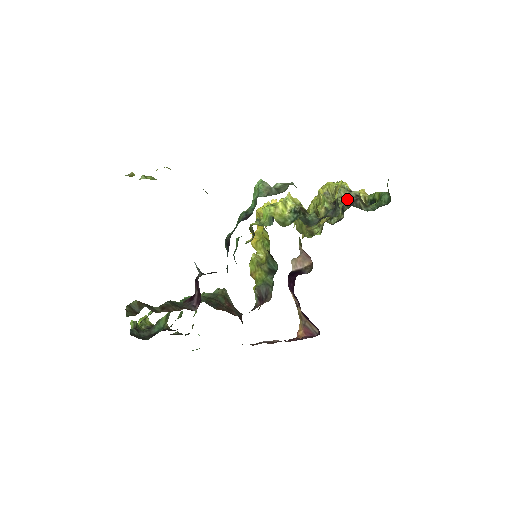
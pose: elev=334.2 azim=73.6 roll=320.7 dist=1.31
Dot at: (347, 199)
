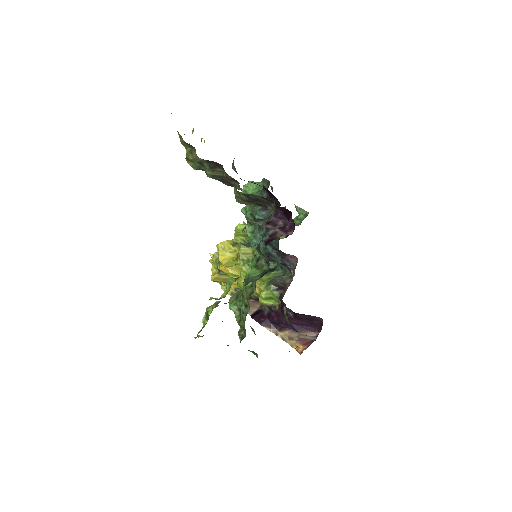
Dot at: occluded
